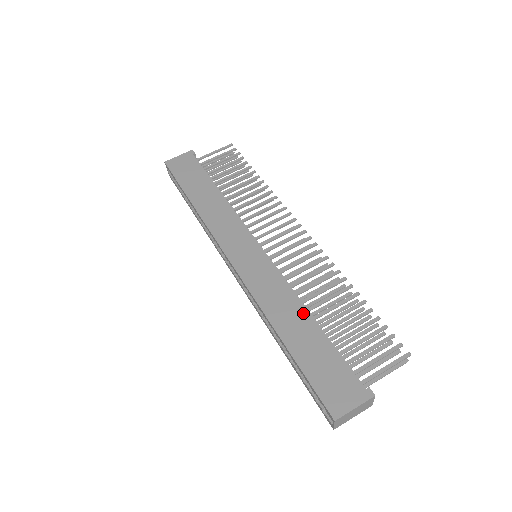
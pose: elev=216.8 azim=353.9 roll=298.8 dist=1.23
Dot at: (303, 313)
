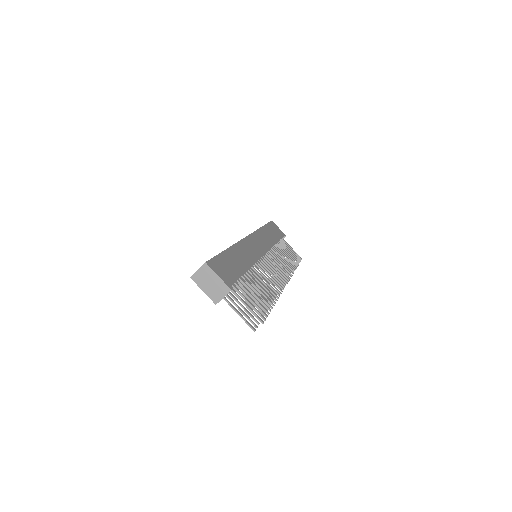
Dot at: (248, 264)
